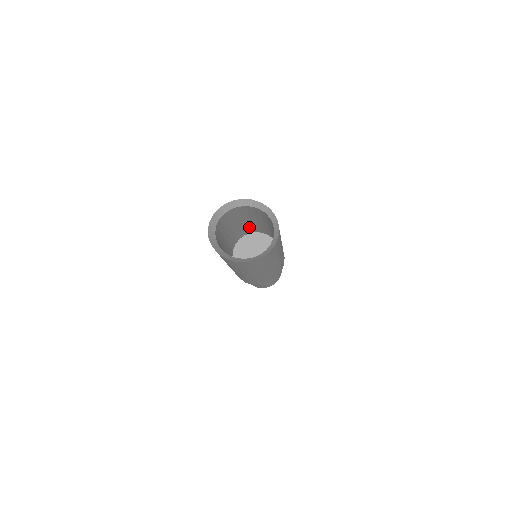
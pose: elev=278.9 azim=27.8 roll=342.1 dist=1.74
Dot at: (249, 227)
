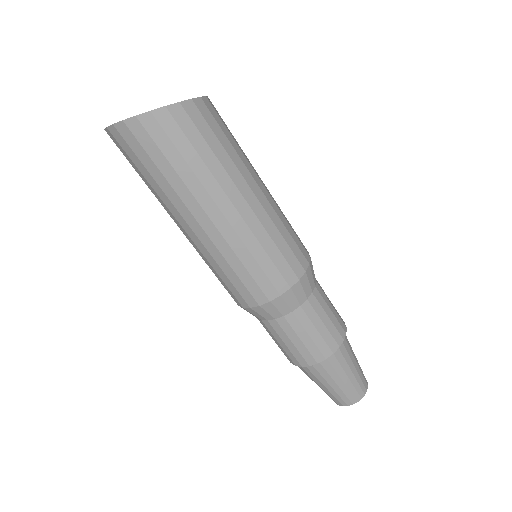
Dot at: occluded
